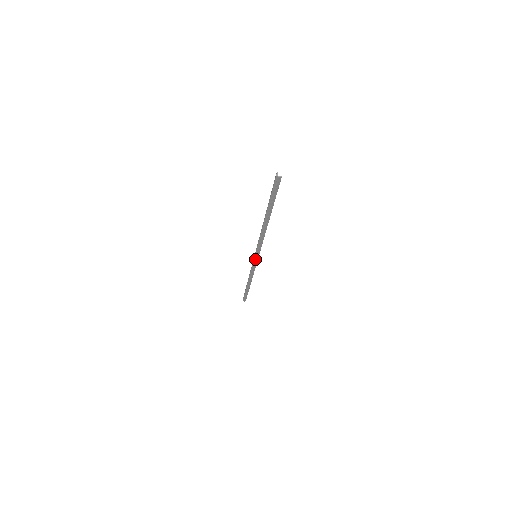
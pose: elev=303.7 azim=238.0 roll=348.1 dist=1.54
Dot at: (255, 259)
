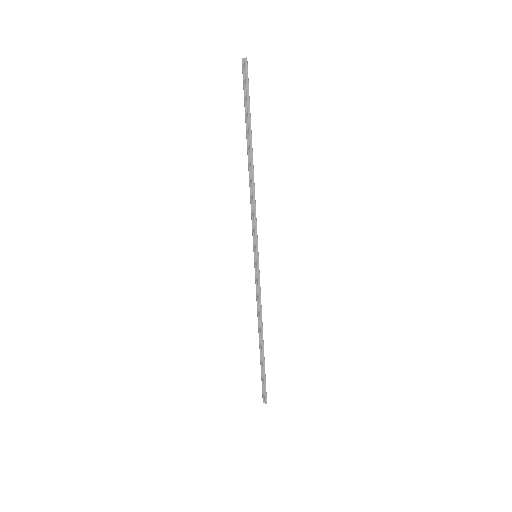
Dot at: (256, 263)
